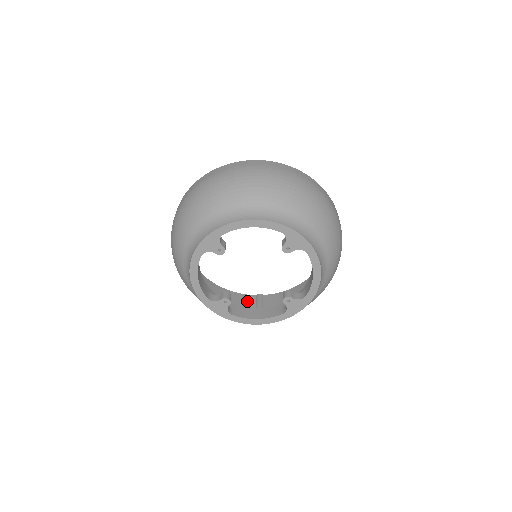
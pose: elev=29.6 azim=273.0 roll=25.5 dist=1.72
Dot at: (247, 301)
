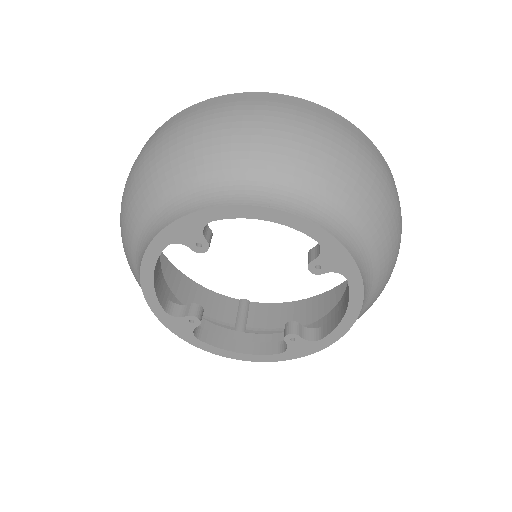
Dot at: (225, 307)
